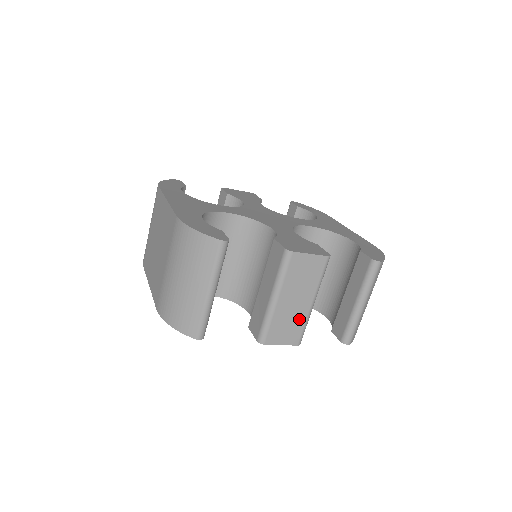
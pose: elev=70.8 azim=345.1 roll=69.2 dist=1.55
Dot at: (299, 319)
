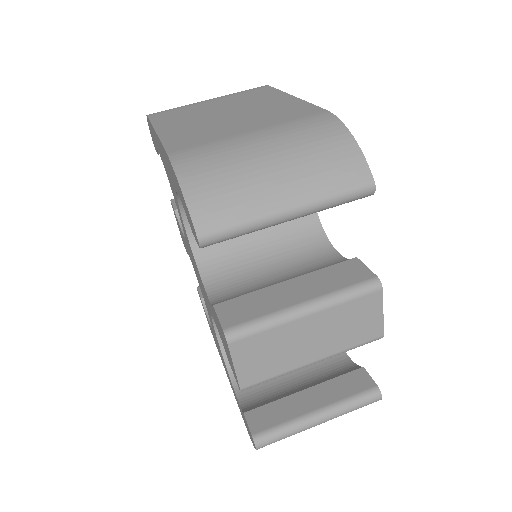
Dot at: (284, 362)
